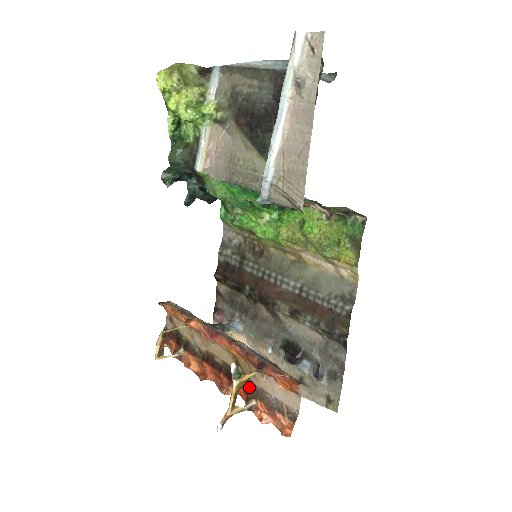
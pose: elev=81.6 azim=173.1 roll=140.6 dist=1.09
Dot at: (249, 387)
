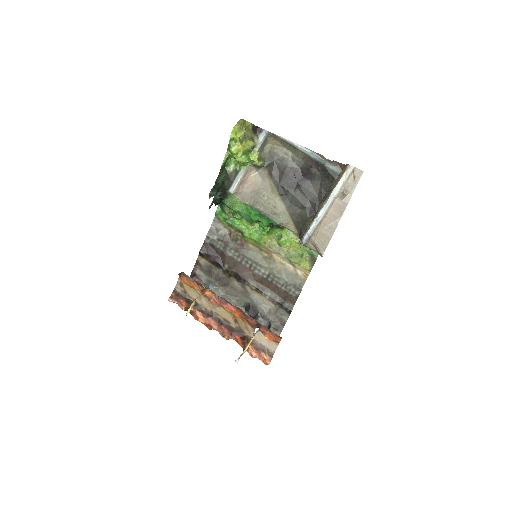
Dot at: (243, 336)
